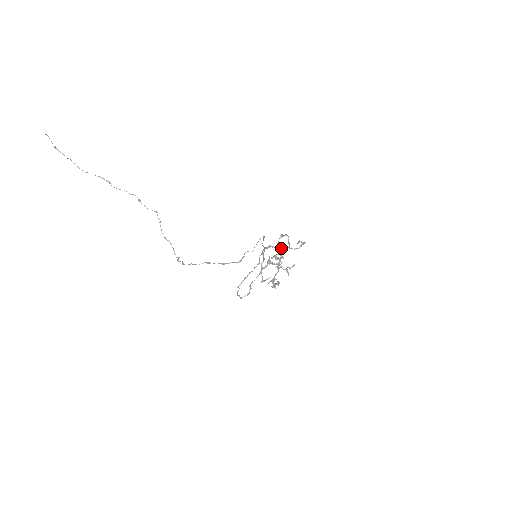
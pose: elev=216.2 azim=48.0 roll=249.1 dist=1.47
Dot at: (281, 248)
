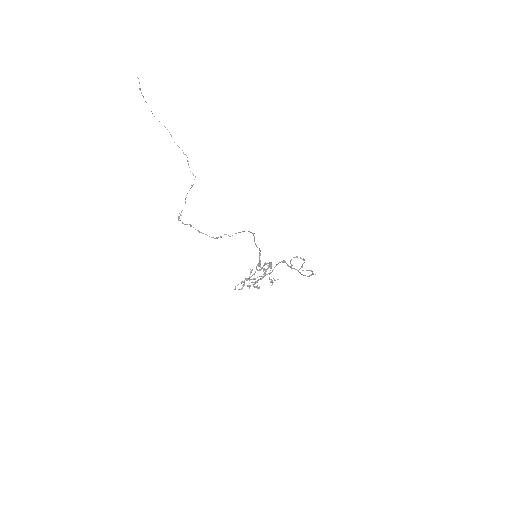
Dot at: (291, 267)
